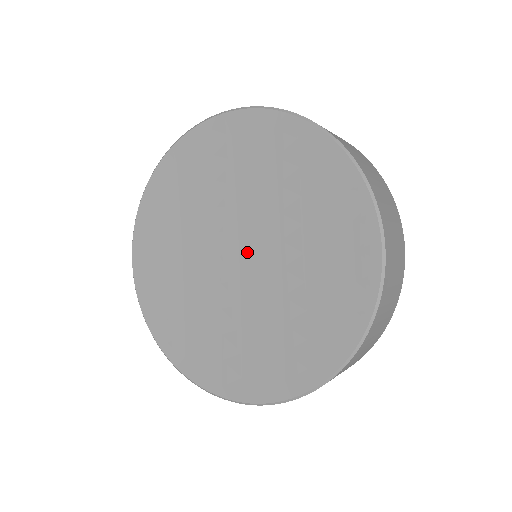
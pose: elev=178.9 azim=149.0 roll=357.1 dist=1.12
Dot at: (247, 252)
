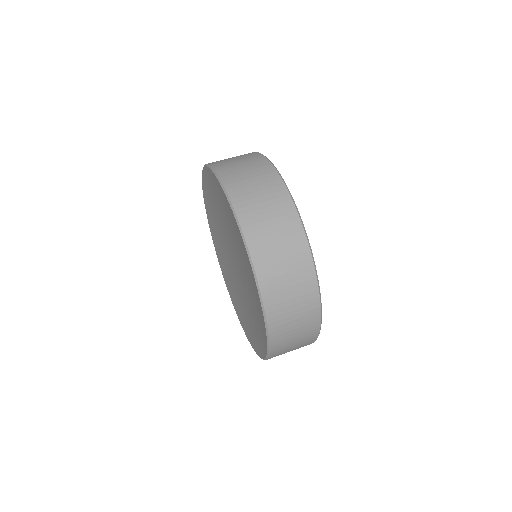
Dot at: (237, 264)
